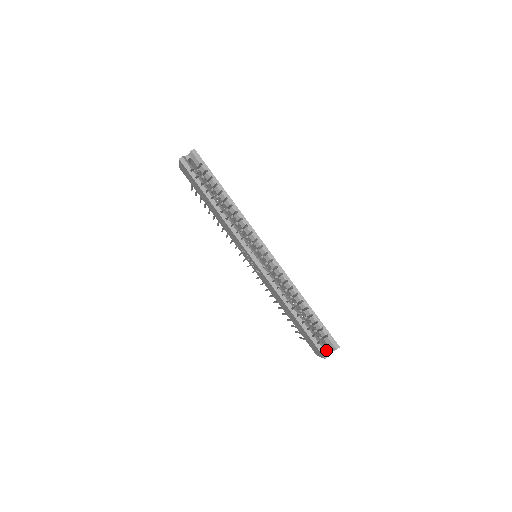
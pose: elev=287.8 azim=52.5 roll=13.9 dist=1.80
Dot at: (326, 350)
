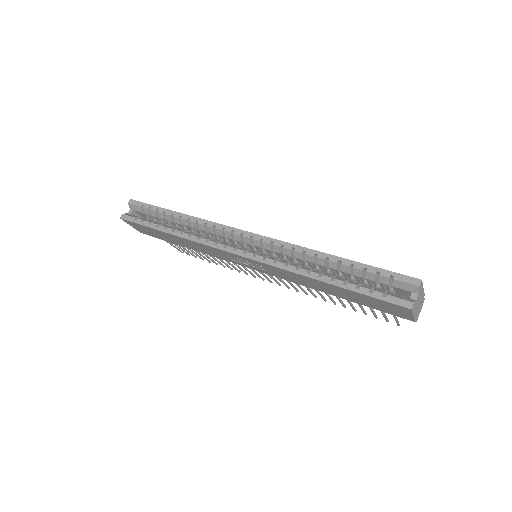
Dot at: (406, 298)
